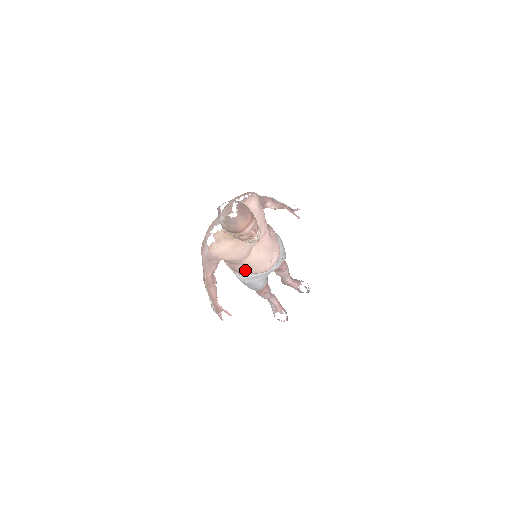
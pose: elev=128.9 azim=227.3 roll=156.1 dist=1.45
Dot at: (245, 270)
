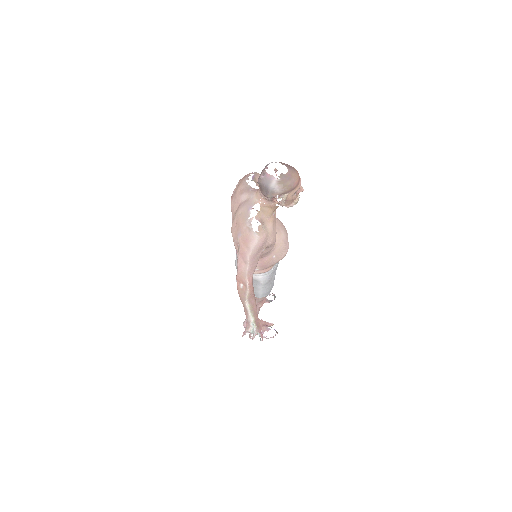
Dot at: (274, 259)
